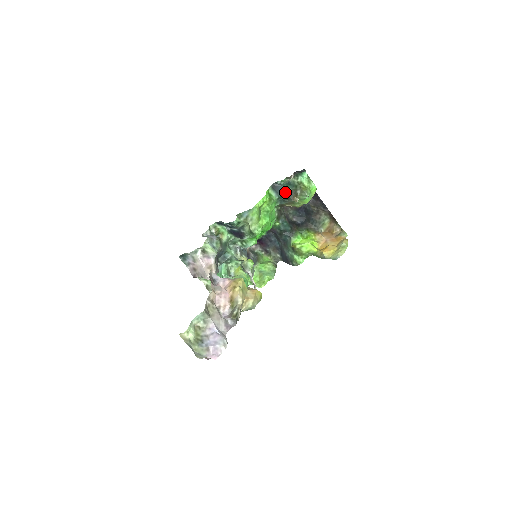
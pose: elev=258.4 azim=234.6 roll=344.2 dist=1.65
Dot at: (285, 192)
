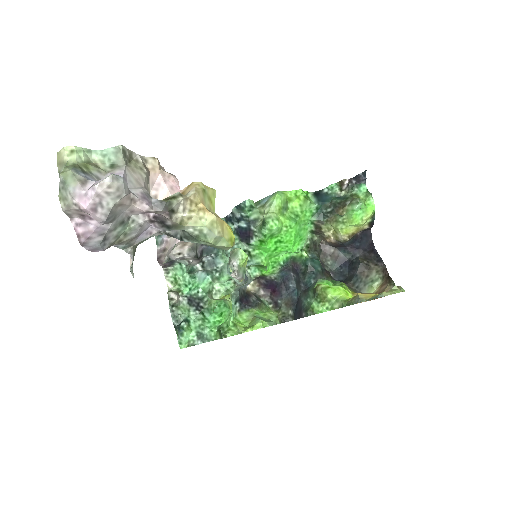
Dot at: (330, 202)
